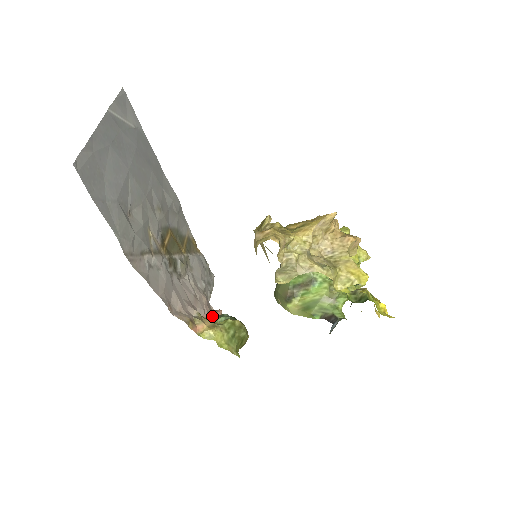
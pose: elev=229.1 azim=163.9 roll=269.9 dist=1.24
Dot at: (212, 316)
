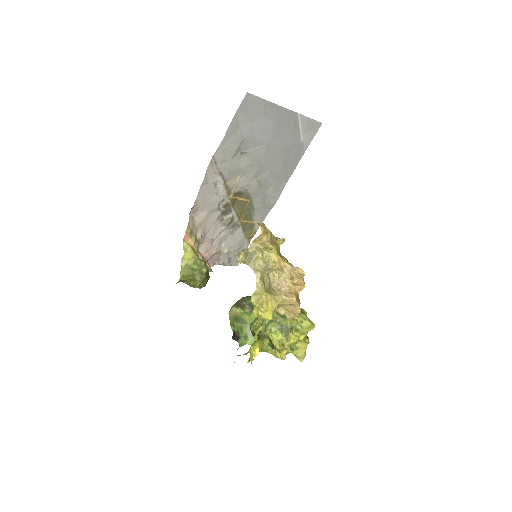
Dot at: occluded
